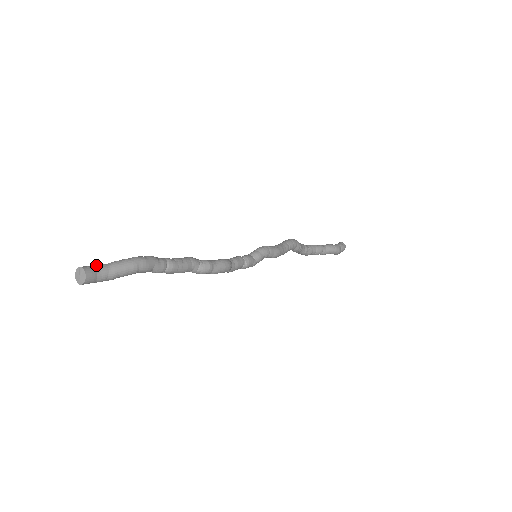
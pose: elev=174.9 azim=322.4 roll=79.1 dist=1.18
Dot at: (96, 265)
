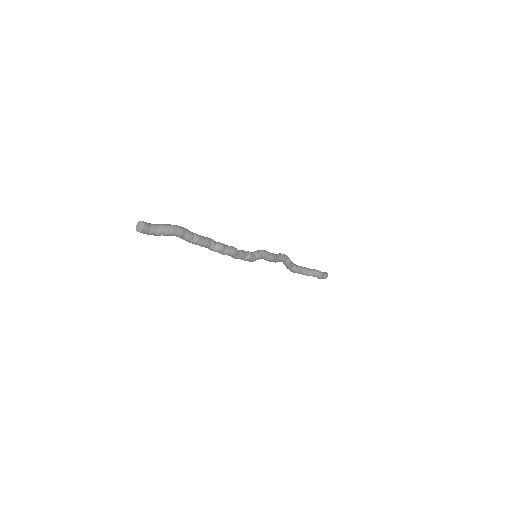
Dot at: (150, 223)
